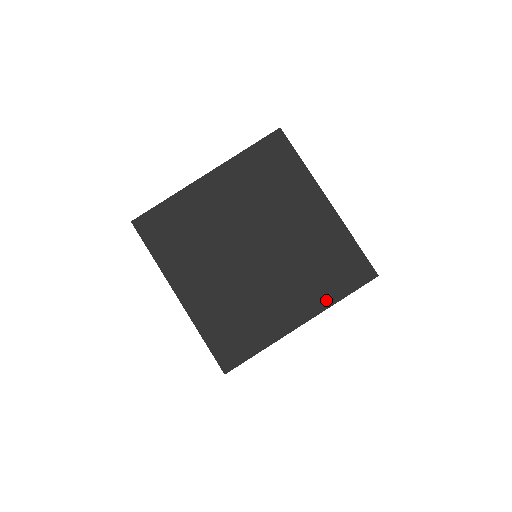
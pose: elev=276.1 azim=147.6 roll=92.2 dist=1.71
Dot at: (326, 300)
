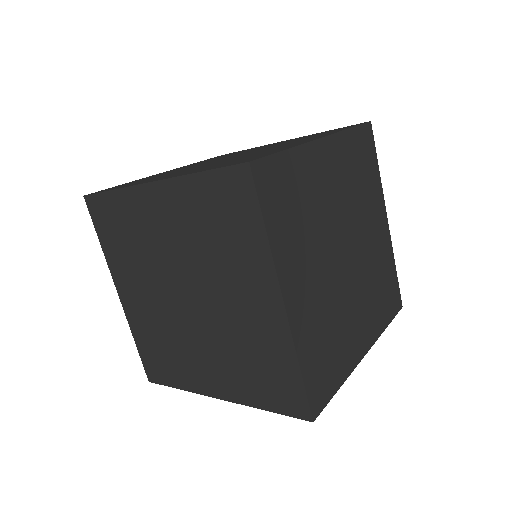
Dot at: (247, 398)
